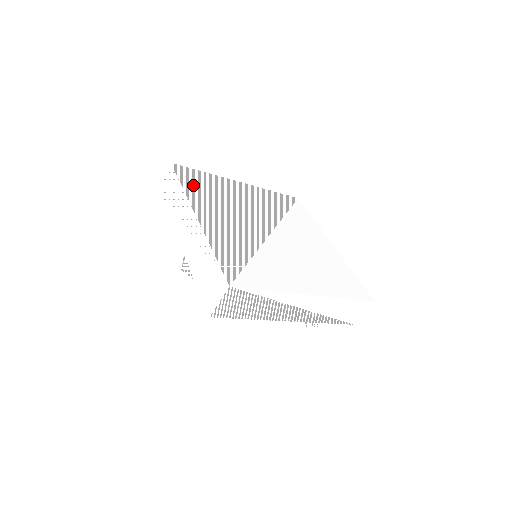
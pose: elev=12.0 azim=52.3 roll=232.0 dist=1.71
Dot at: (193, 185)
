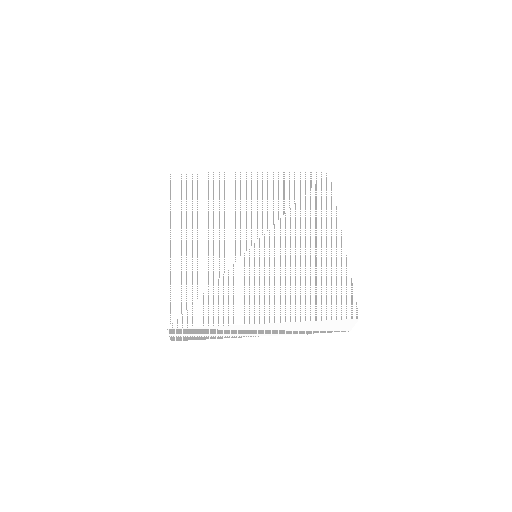
Dot at: (183, 199)
